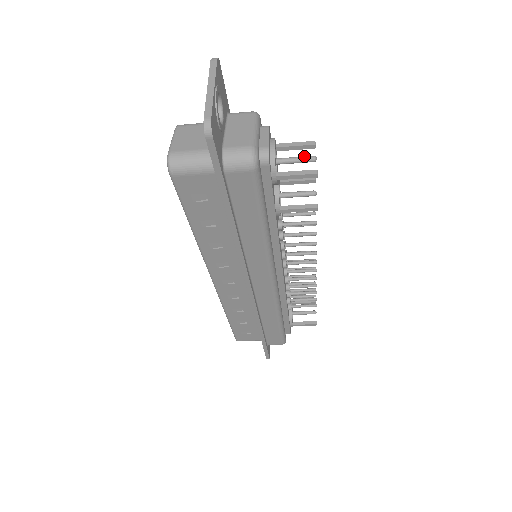
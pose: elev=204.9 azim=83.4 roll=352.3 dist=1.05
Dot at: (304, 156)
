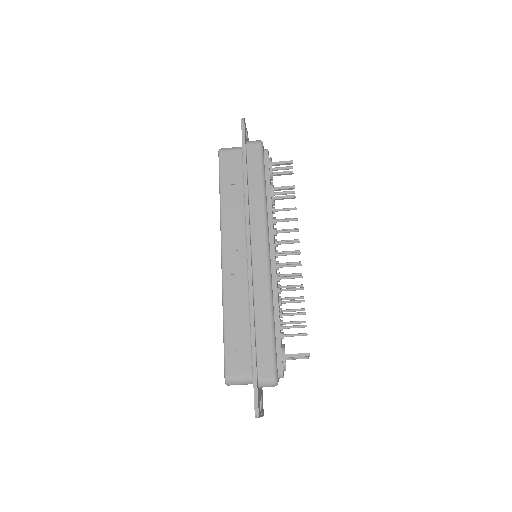
Dot at: (287, 167)
